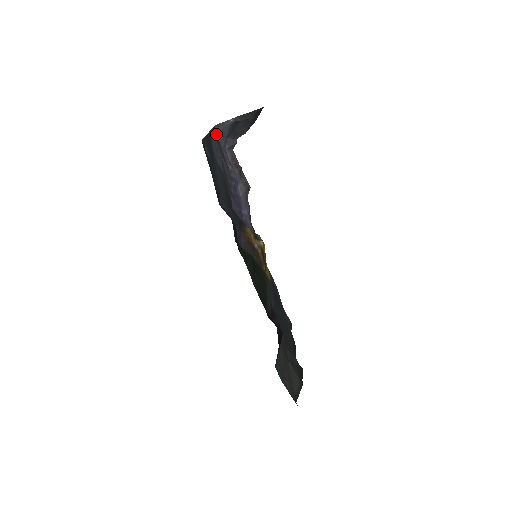
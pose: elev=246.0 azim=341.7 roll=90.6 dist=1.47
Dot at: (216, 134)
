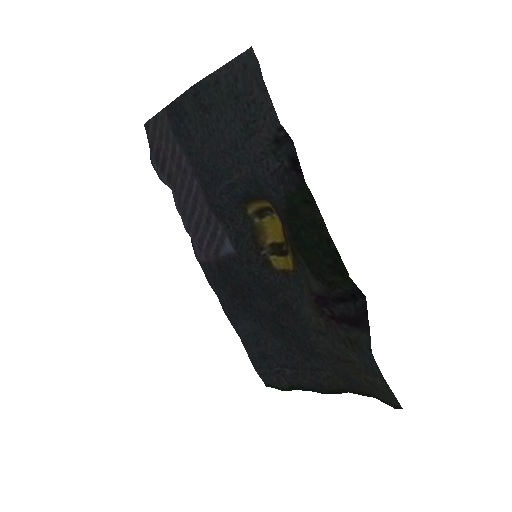
Dot at: (148, 133)
